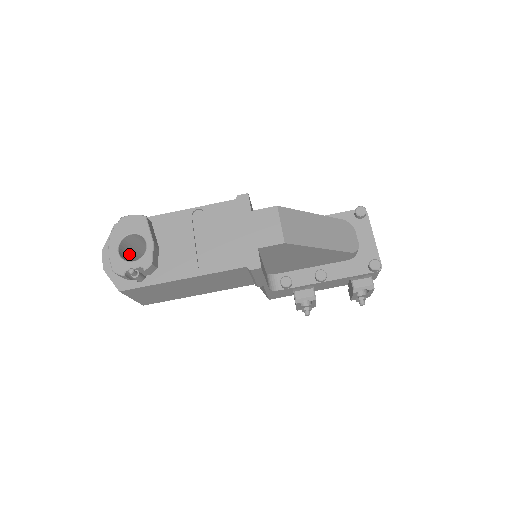
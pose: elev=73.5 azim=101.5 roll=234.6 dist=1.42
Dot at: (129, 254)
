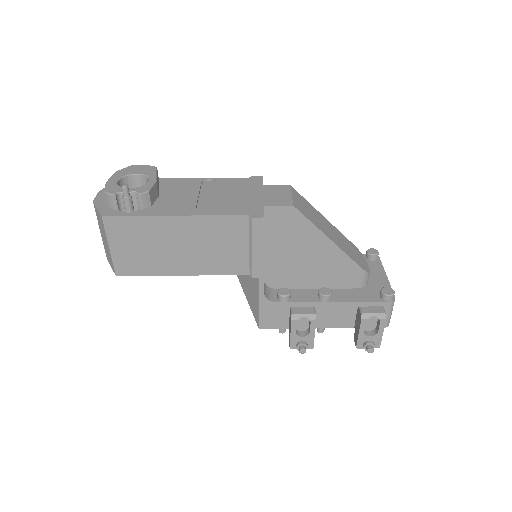
Dot at: occluded
